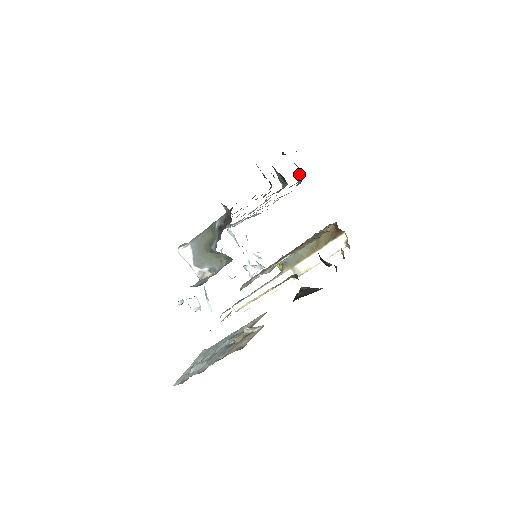
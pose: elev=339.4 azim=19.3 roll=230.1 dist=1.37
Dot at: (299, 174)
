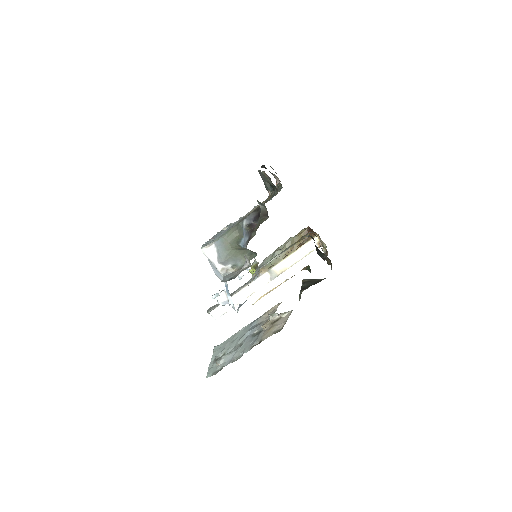
Dot at: (279, 184)
